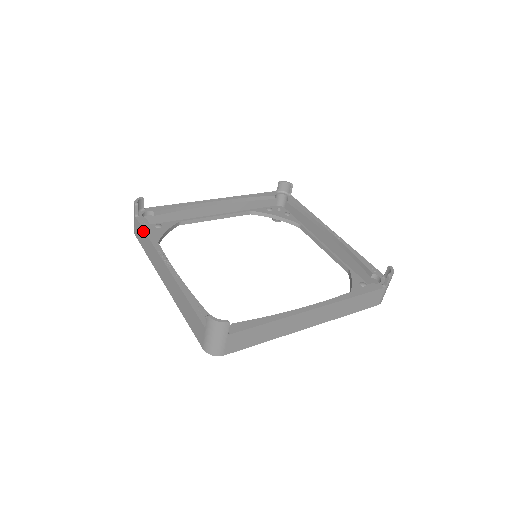
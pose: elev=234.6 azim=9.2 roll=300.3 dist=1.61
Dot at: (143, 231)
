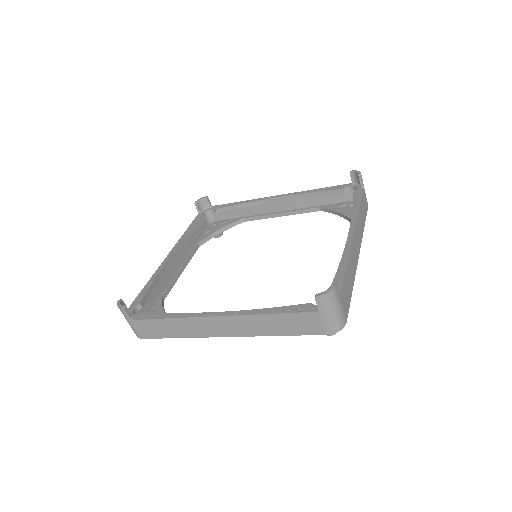
Dot at: (156, 321)
